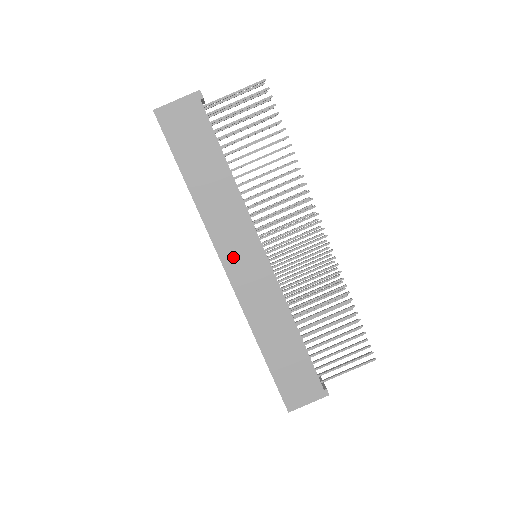
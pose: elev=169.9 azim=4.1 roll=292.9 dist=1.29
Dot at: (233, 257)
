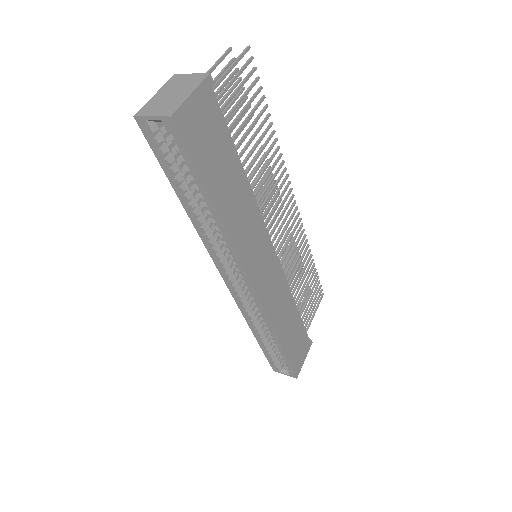
Dot at: (257, 269)
